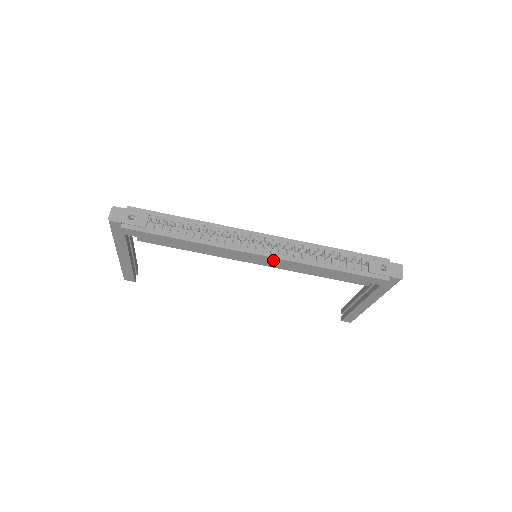
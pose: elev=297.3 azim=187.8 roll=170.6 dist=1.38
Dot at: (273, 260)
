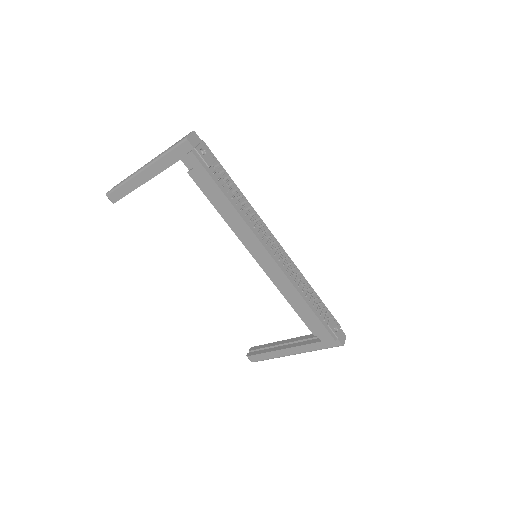
Dot at: (275, 267)
